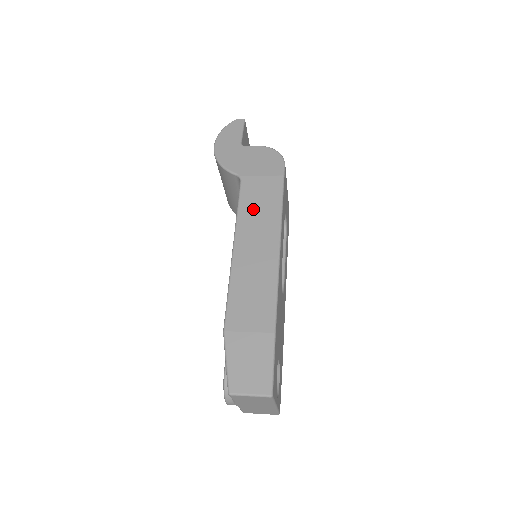
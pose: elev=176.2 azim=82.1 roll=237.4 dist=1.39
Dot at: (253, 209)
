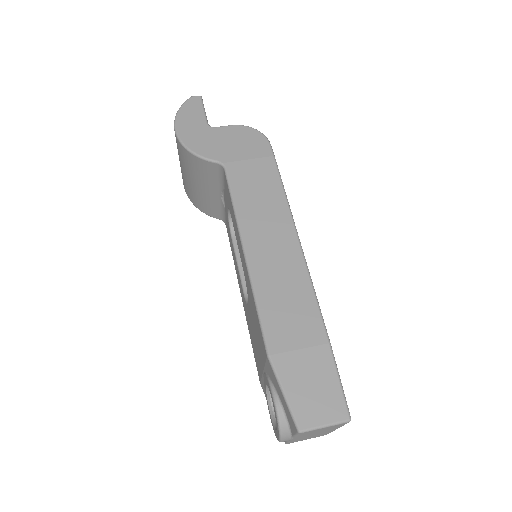
Dot at: (252, 200)
